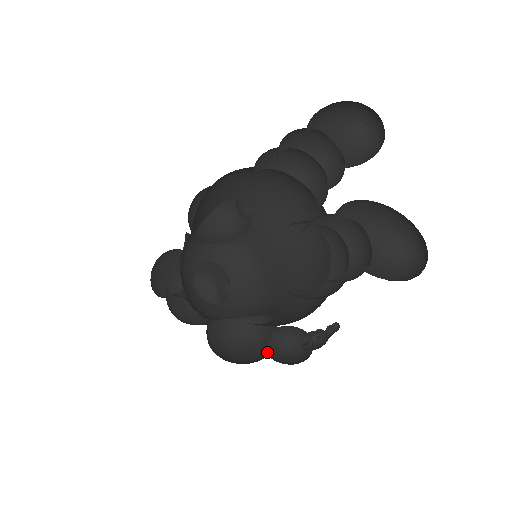
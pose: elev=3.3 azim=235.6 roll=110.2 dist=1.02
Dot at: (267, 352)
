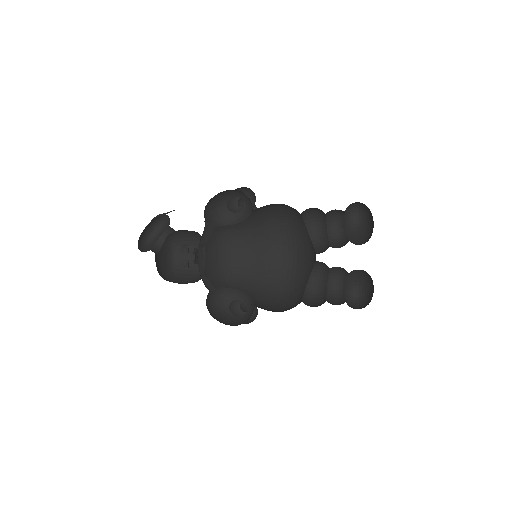
Dot at: (229, 313)
